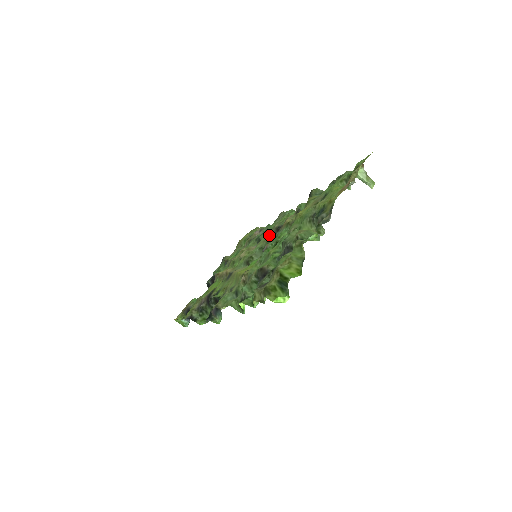
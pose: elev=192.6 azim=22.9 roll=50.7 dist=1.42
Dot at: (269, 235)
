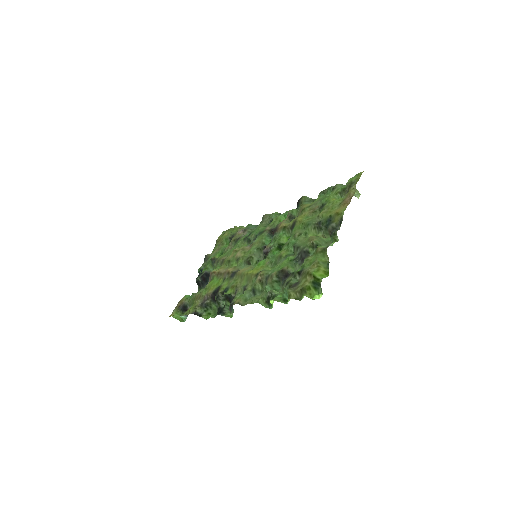
Dot at: (263, 237)
